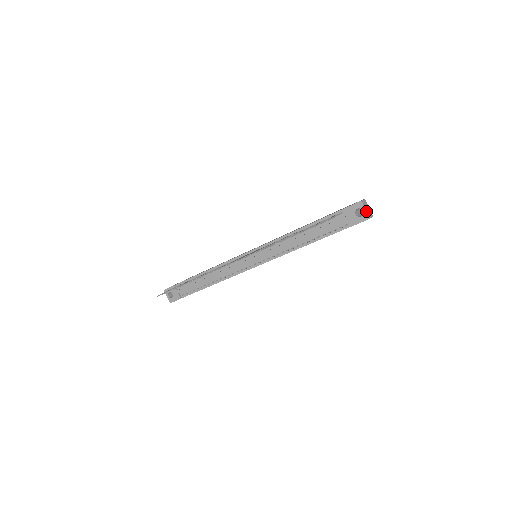
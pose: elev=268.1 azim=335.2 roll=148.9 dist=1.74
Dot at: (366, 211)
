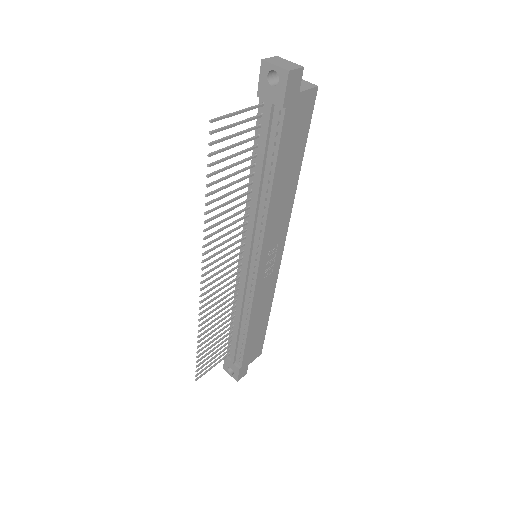
Dot at: (276, 66)
